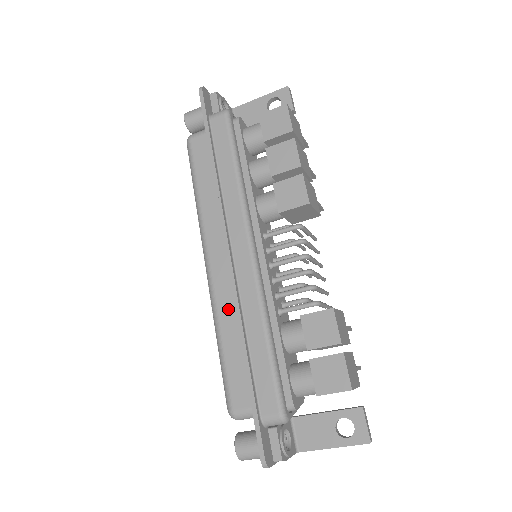
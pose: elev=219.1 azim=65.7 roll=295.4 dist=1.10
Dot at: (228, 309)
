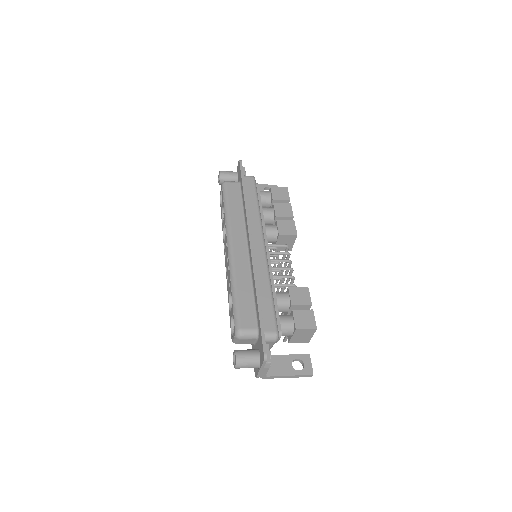
Dot at: (243, 273)
